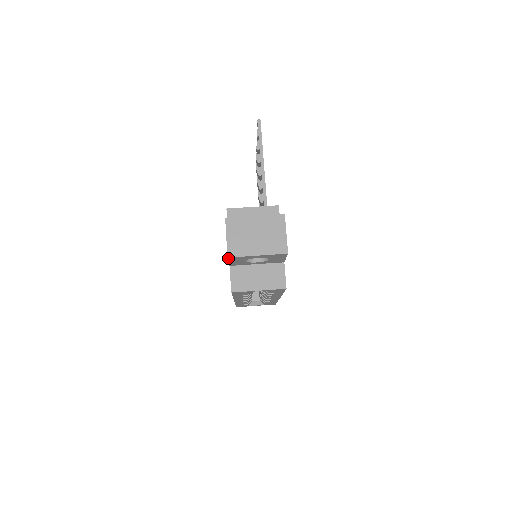
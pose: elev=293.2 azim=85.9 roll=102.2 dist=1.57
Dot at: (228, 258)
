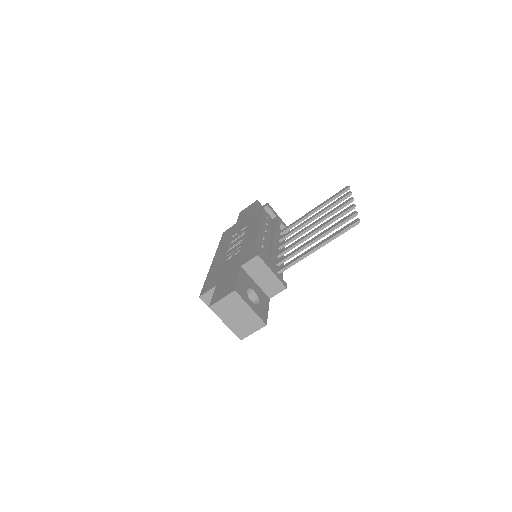
Dot at: (210, 305)
